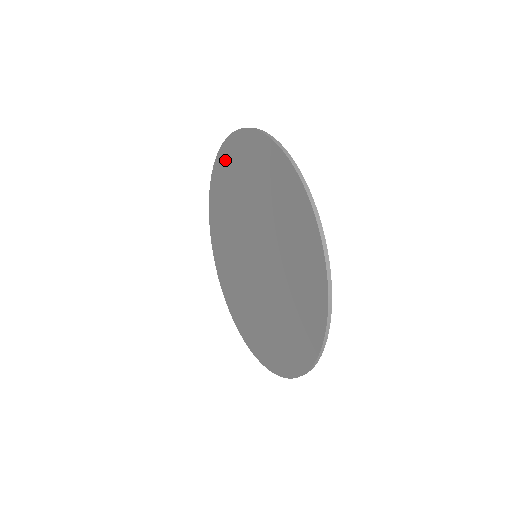
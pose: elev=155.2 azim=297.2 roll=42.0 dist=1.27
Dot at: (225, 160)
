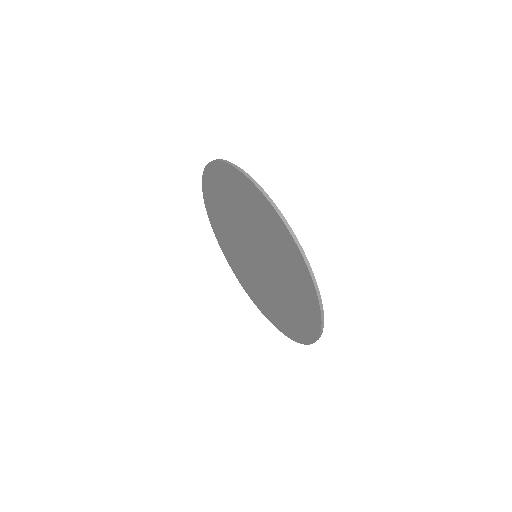
Dot at: (208, 189)
